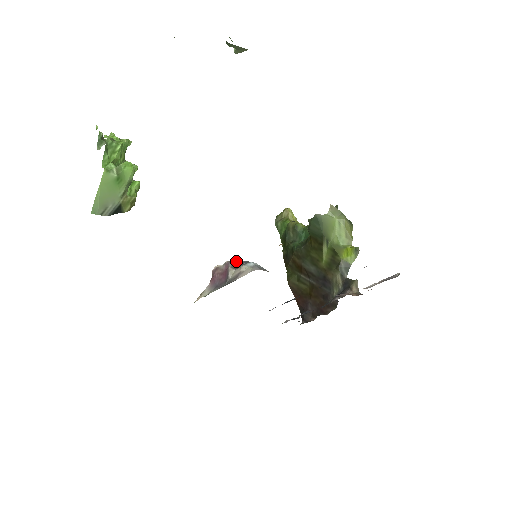
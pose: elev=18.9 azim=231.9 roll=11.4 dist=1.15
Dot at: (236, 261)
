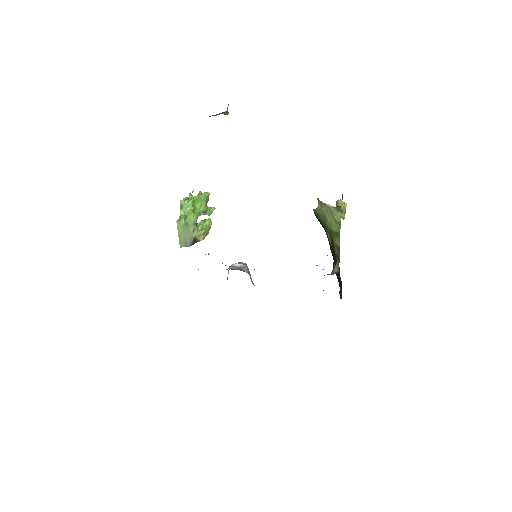
Dot at: occluded
